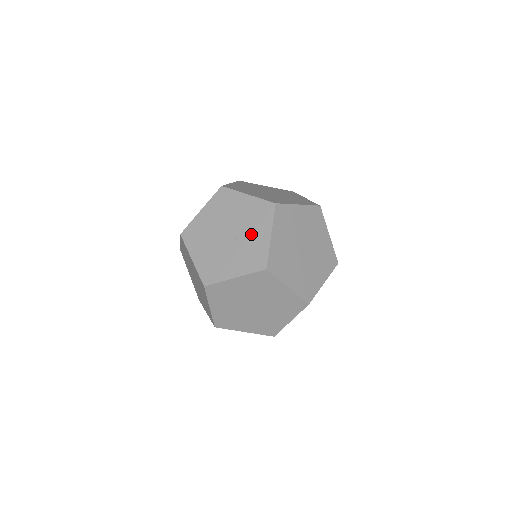
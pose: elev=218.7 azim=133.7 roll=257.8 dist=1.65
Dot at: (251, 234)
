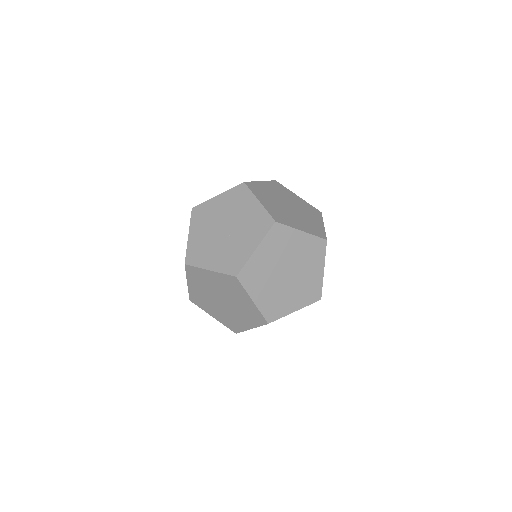
Dot at: (242, 239)
